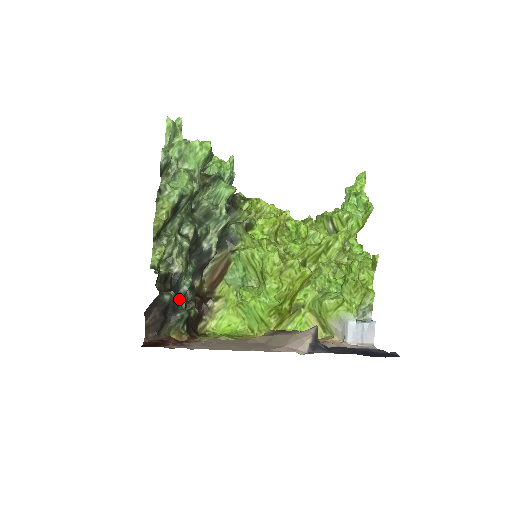
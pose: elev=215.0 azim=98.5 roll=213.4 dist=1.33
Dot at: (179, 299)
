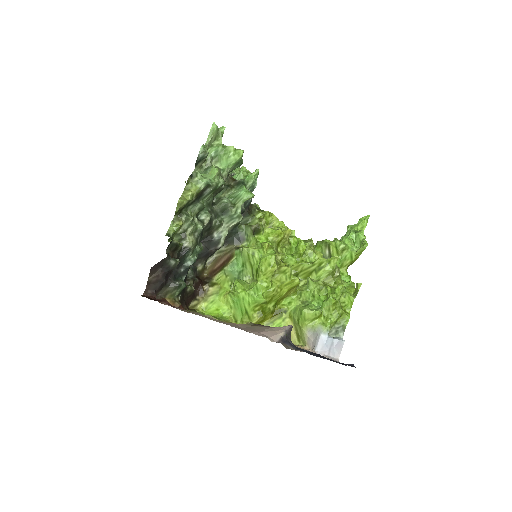
Dot at: (182, 270)
